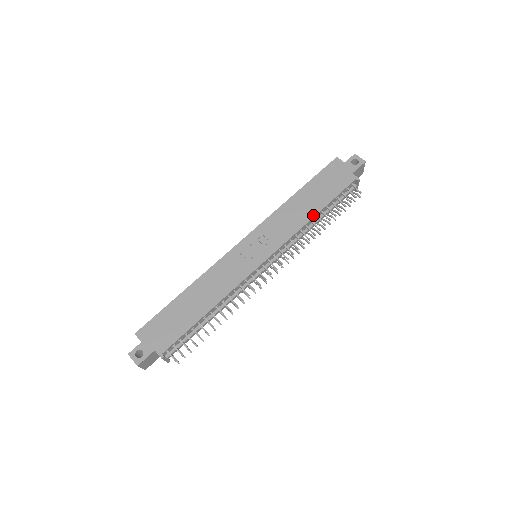
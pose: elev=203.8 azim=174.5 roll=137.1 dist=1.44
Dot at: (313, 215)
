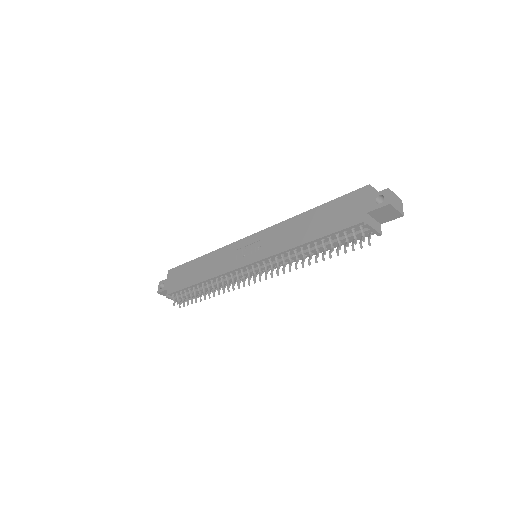
Dot at: (303, 242)
